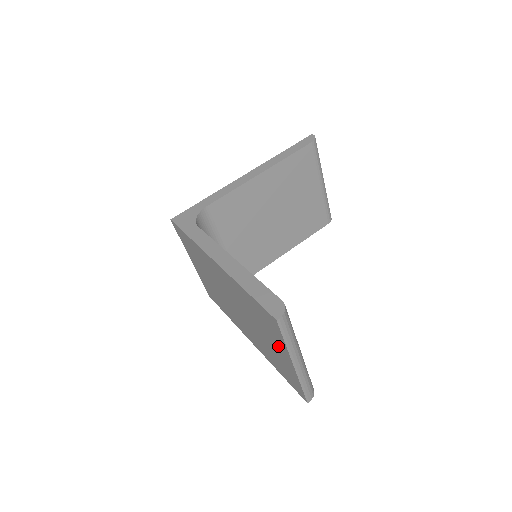
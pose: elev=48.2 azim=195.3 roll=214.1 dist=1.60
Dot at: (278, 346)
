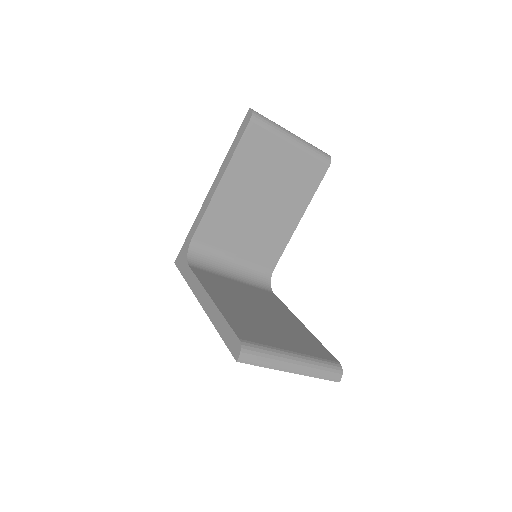
Dot at: occluded
